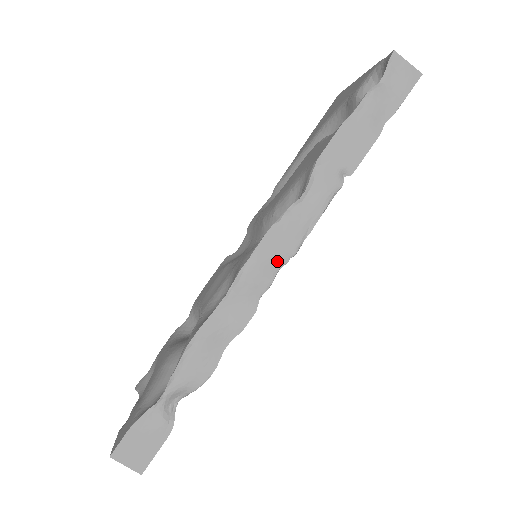
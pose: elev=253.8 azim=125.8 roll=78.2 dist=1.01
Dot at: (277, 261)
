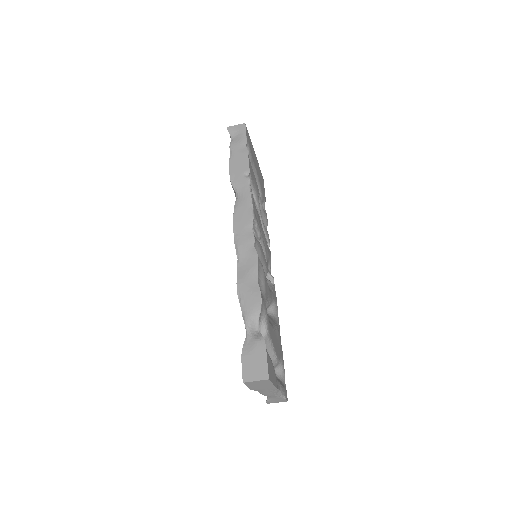
Dot at: (248, 226)
